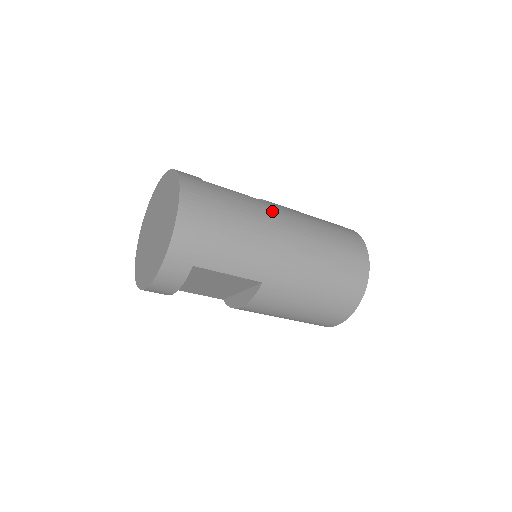
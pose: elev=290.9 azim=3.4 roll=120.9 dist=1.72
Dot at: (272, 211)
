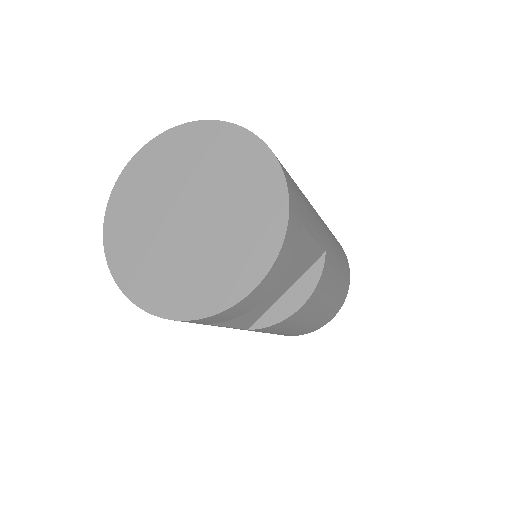
Dot at: occluded
